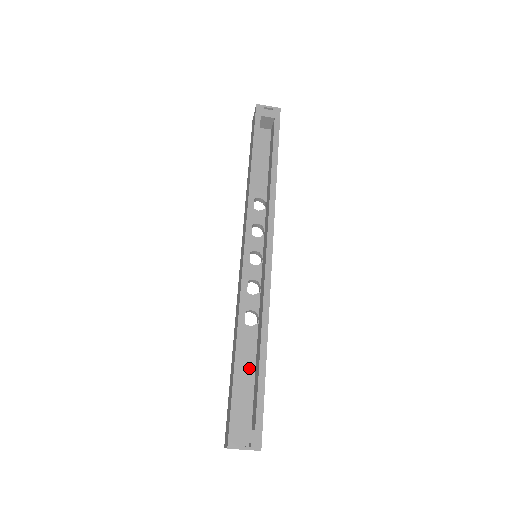
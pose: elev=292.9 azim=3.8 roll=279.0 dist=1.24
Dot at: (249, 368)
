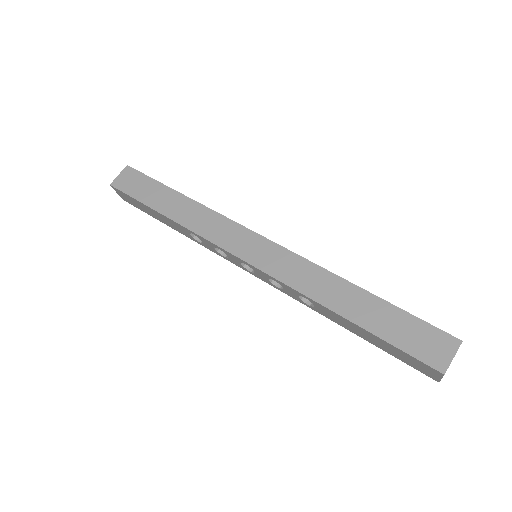
Dot at: occluded
